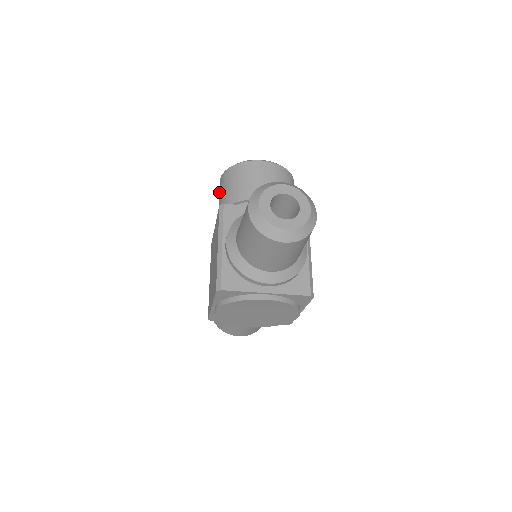
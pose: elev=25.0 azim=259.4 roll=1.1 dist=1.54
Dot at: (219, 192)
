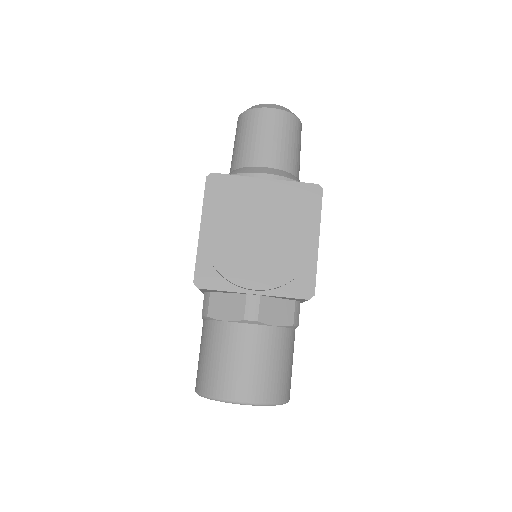
Dot at: occluded
